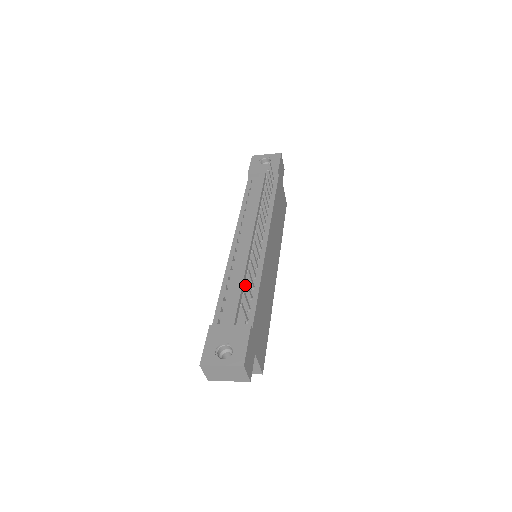
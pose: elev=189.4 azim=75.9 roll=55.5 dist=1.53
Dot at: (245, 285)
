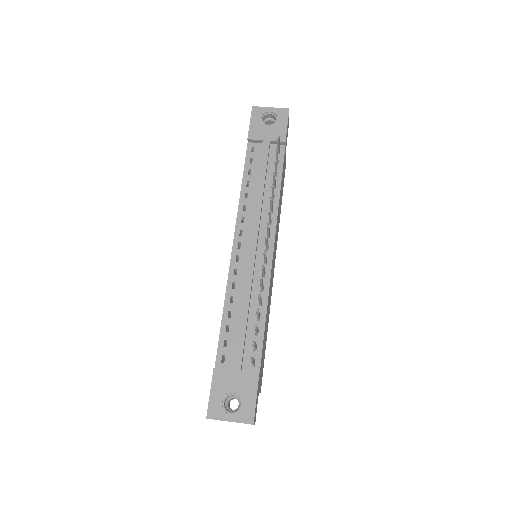
Dot at: occluded
